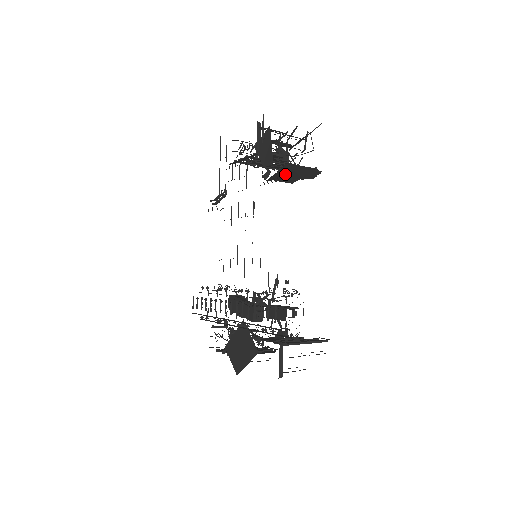
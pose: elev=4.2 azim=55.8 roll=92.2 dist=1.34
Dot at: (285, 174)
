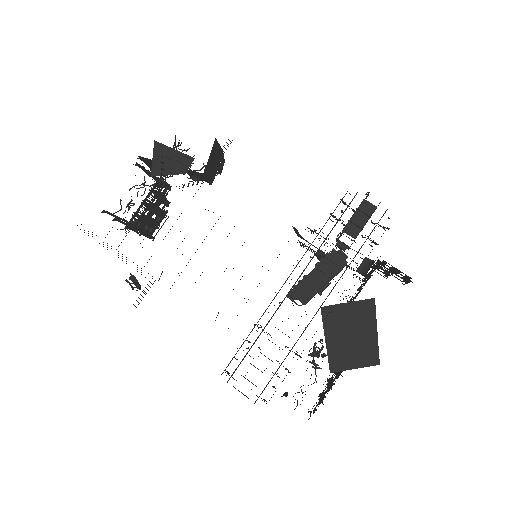
Dot at: (211, 163)
